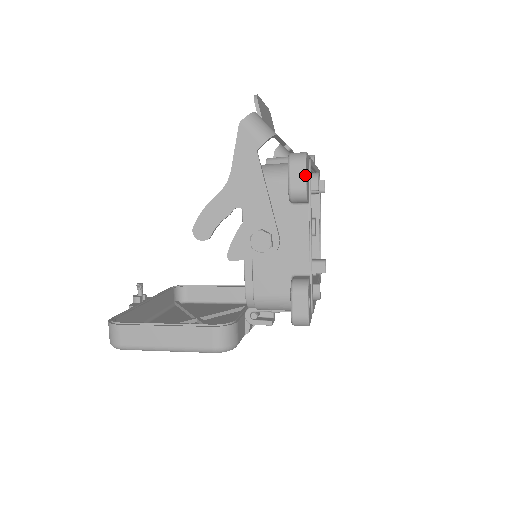
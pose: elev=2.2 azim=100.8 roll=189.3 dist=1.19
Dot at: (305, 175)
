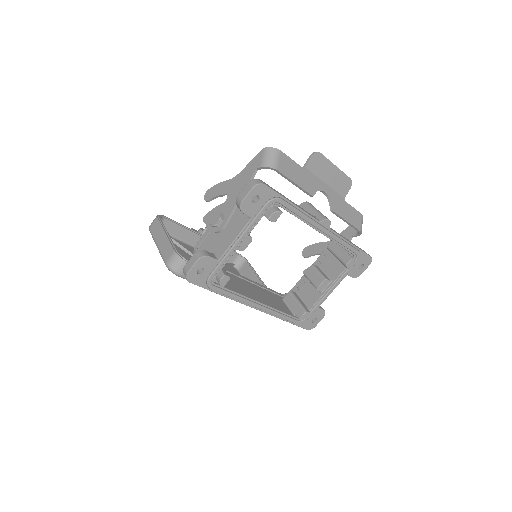
Dot at: (248, 193)
